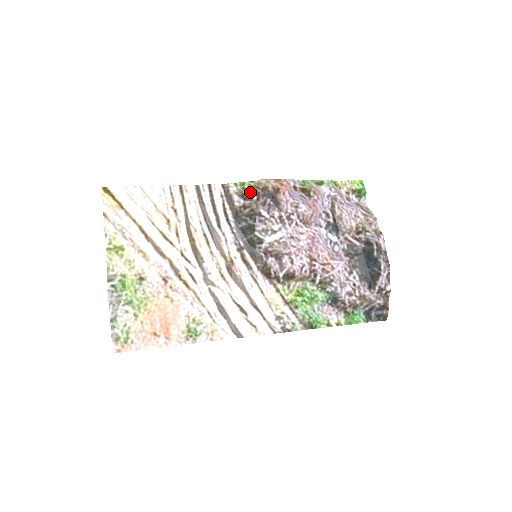
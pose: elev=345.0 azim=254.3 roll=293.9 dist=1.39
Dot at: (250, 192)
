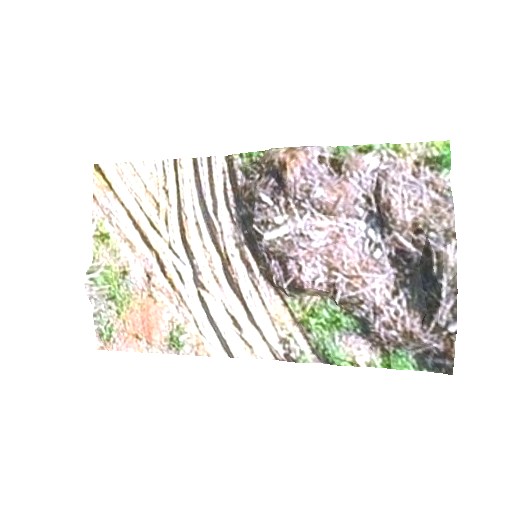
Dot at: (253, 167)
